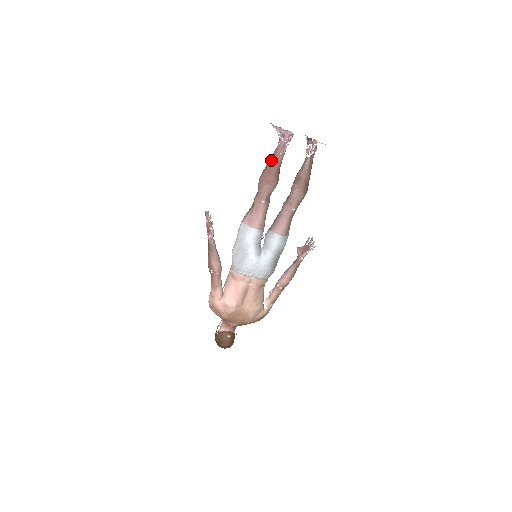
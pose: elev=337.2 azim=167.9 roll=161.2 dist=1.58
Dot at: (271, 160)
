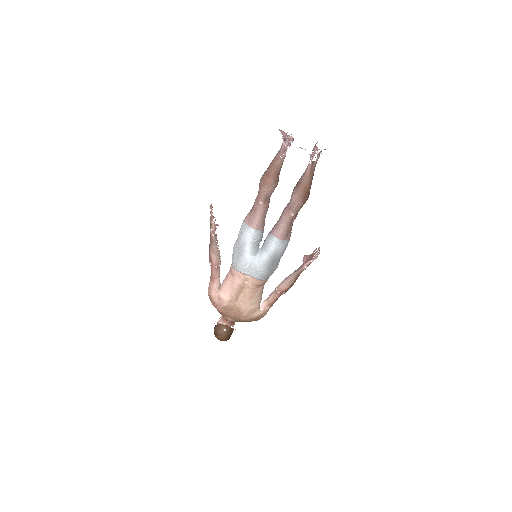
Dot at: (271, 163)
